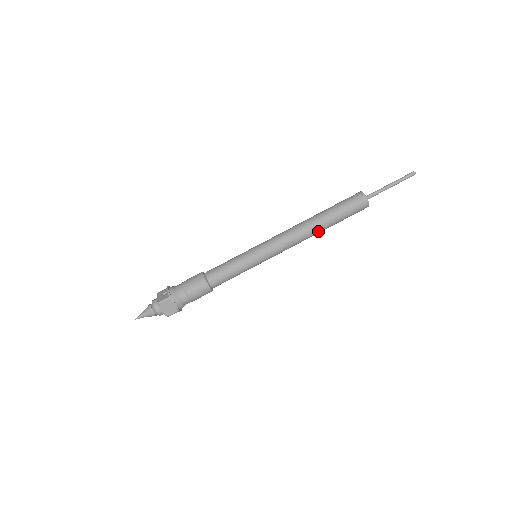
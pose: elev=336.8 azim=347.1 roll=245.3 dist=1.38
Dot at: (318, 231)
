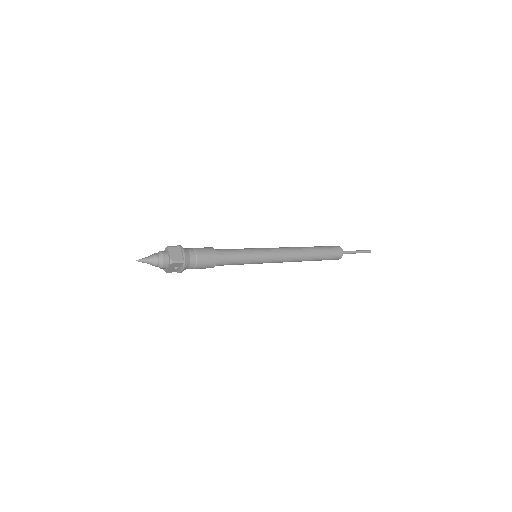
Dot at: (307, 254)
